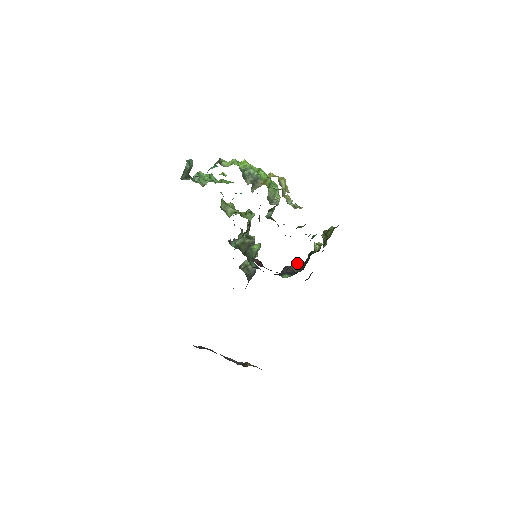
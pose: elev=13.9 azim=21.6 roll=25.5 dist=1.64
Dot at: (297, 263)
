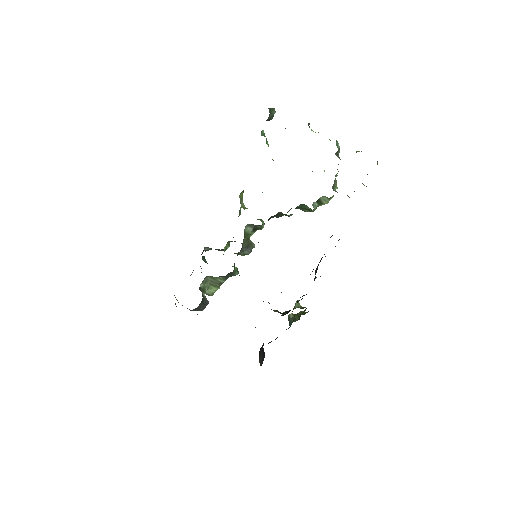
Dot at: occluded
